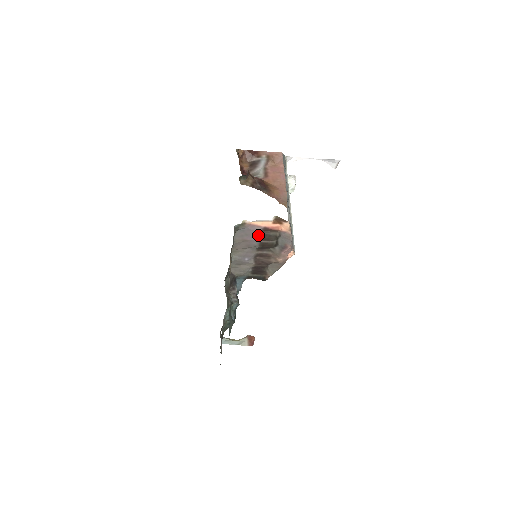
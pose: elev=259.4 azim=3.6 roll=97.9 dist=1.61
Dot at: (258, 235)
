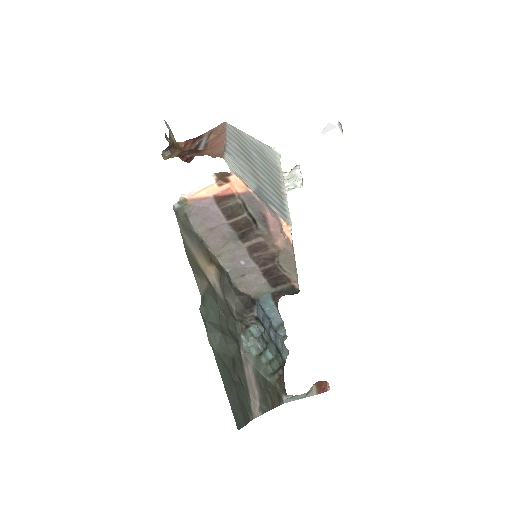
Dot at: (217, 213)
